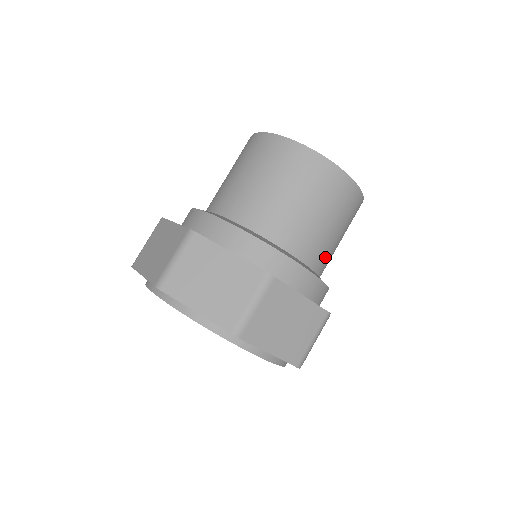
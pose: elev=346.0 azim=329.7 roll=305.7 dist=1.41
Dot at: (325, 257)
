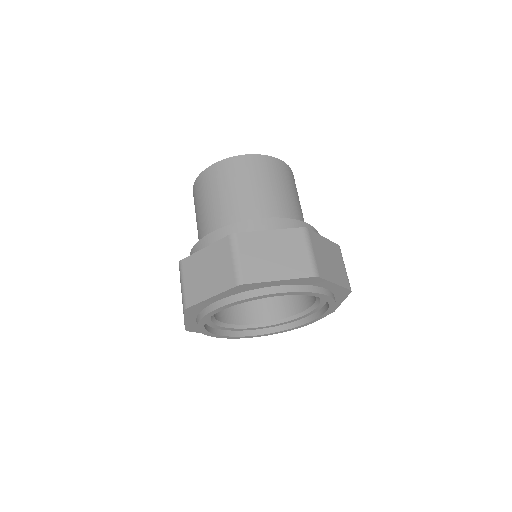
Dot at: (284, 208)
